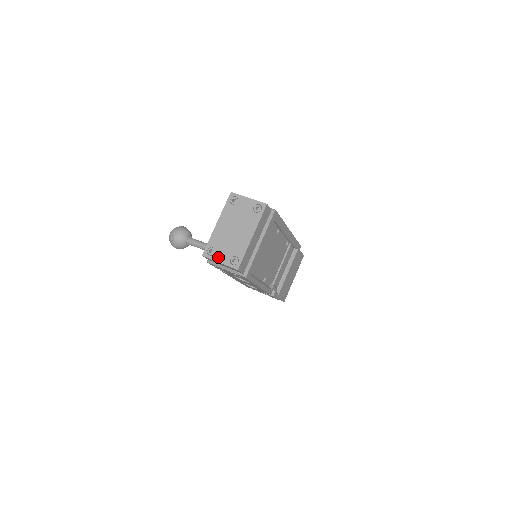
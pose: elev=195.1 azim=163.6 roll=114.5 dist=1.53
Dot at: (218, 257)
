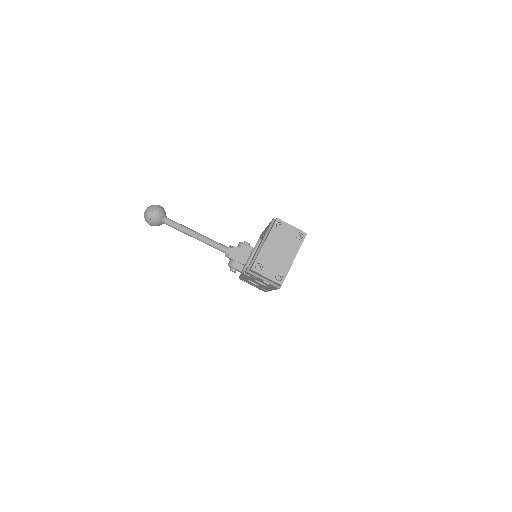
Dot at: (265, 272)
